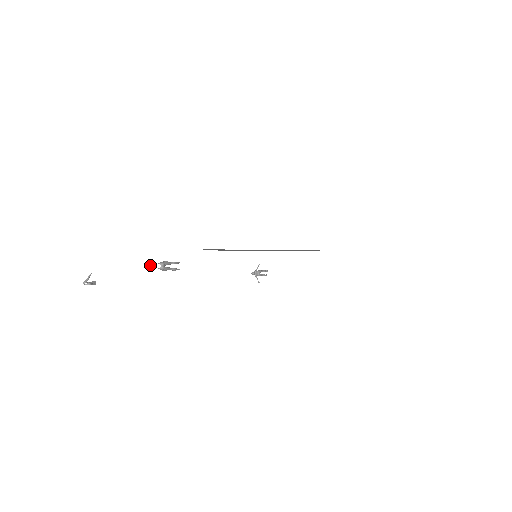
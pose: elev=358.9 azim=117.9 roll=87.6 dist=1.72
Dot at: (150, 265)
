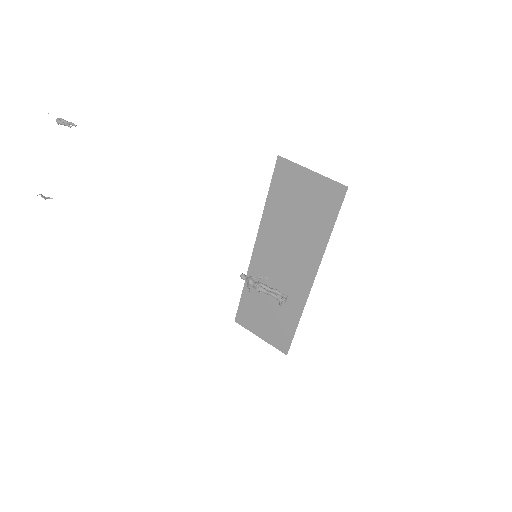
Dot at: occluded
